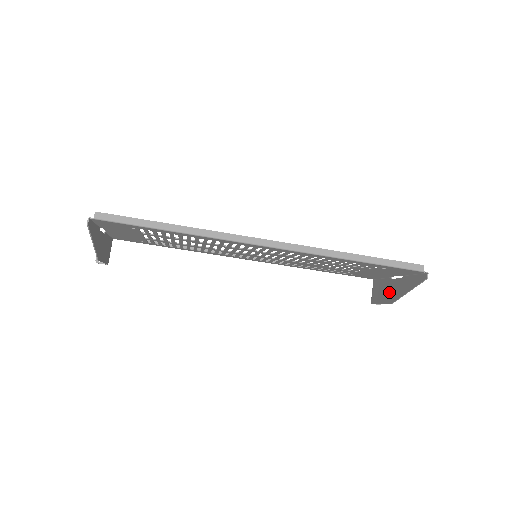
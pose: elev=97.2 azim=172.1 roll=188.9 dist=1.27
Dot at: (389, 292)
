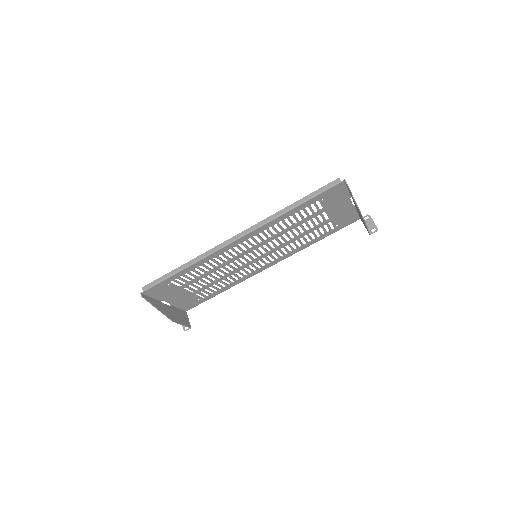
Dot at: (360, 215)
